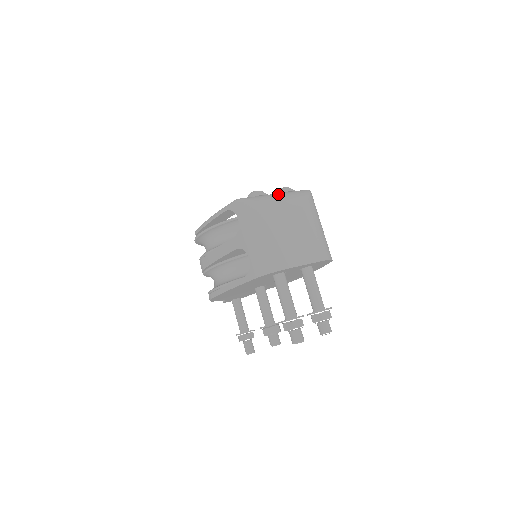
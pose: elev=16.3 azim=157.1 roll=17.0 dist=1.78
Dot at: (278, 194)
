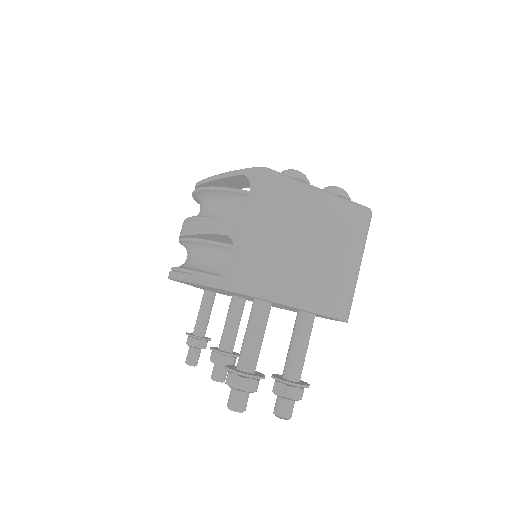
Dot at: (325, 191)
